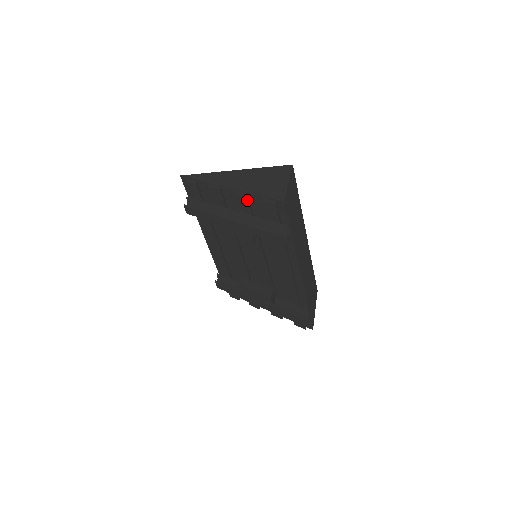
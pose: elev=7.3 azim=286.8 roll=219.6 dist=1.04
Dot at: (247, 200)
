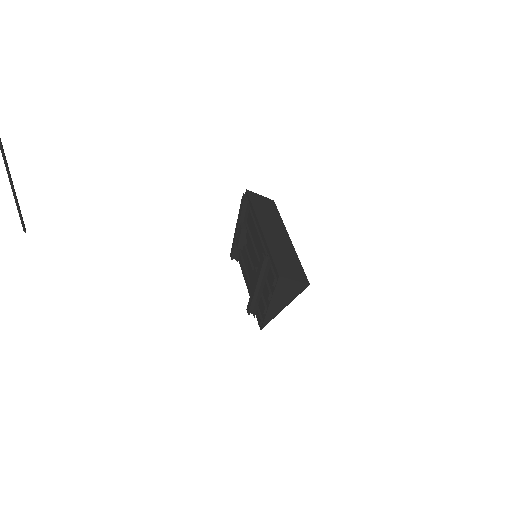
Dot at: occluded
